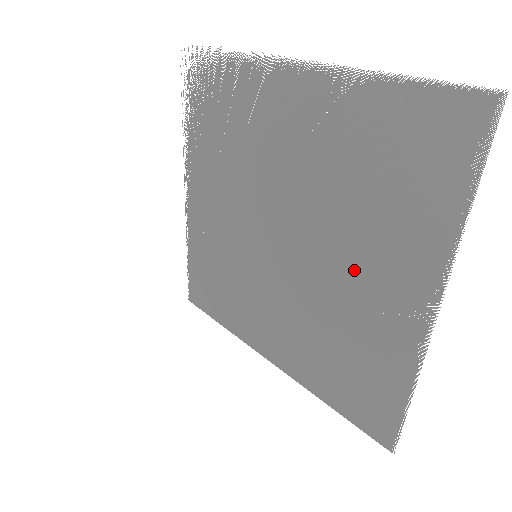
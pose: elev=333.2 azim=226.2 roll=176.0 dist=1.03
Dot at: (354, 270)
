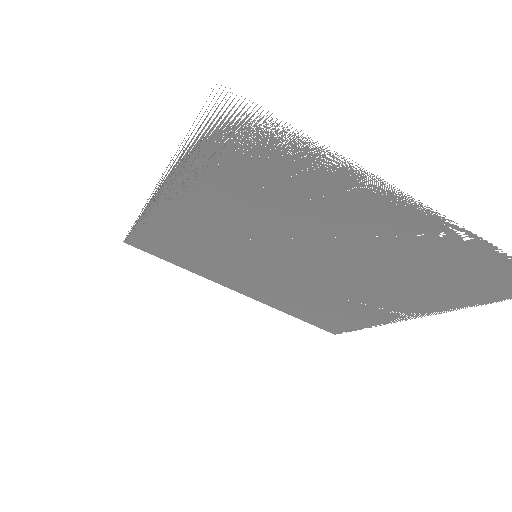
Dot at: (369, 293)
